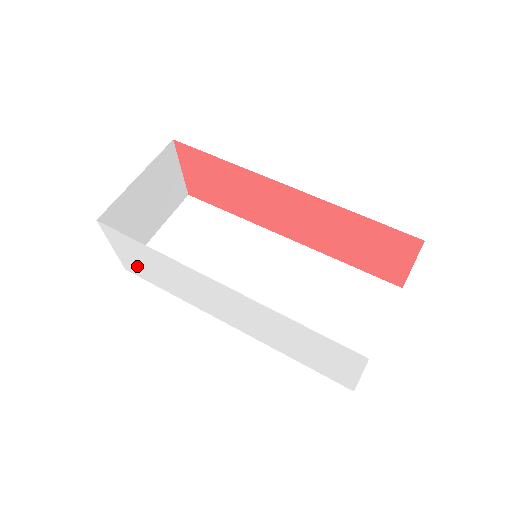
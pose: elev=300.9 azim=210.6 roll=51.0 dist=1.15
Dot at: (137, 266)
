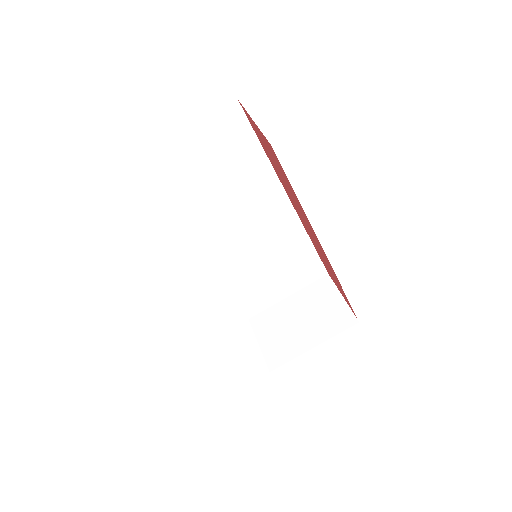
Dot at: occluded
